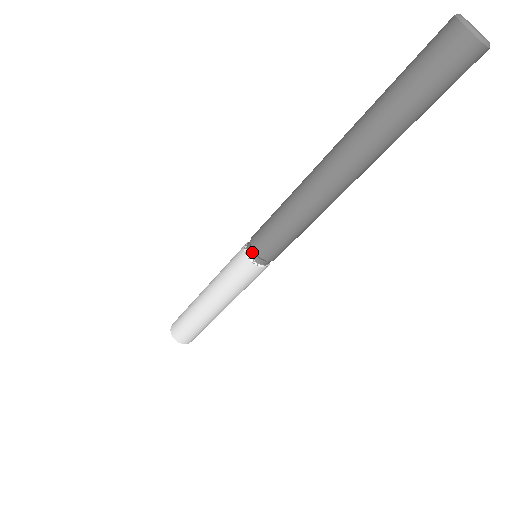
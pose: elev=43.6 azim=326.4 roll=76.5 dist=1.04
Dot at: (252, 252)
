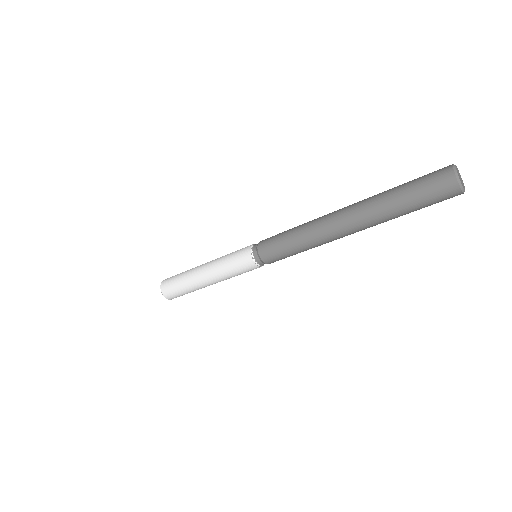
Dot at: (256, 247)
